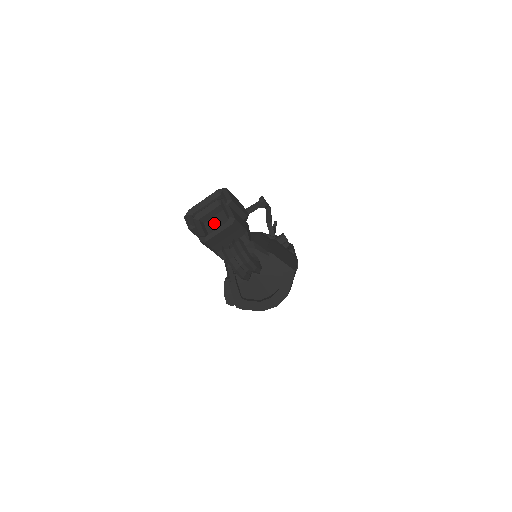
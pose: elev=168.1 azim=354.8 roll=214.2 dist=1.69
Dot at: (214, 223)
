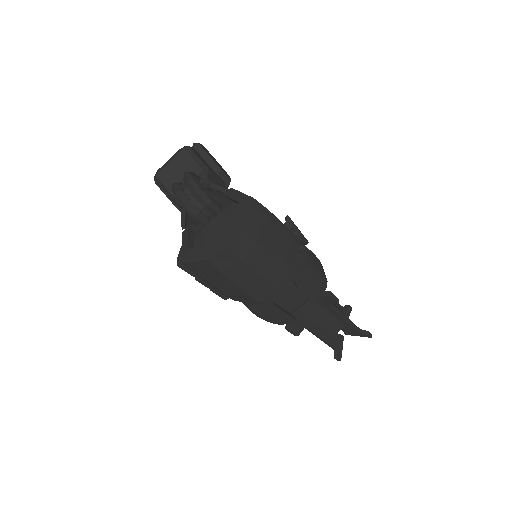
Dot at: occluded
